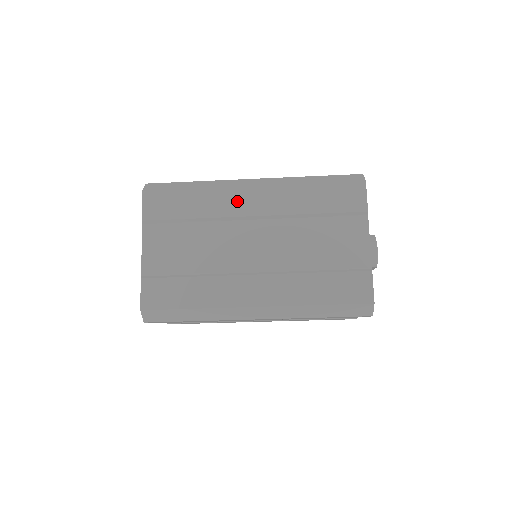
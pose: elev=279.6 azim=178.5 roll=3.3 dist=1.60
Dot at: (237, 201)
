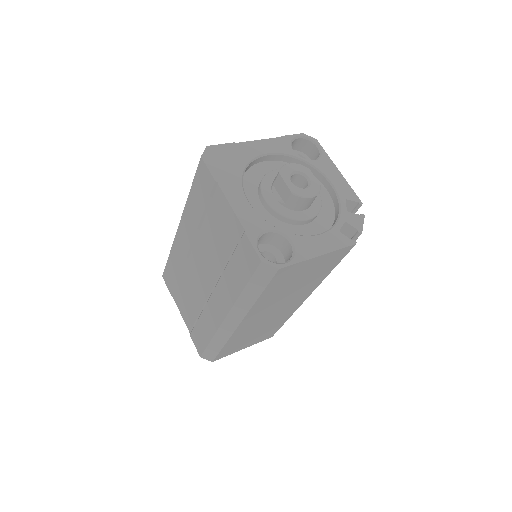
Dot at: occluded
